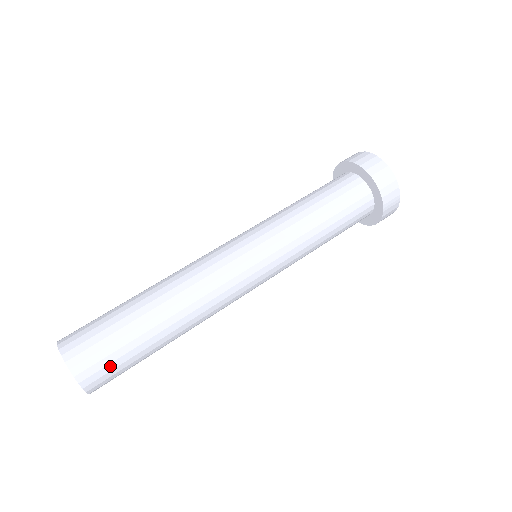
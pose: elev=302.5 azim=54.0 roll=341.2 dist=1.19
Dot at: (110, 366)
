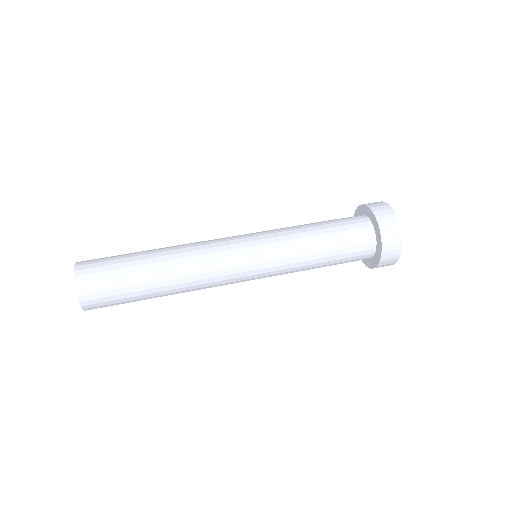
Dot at: (106, 298)
